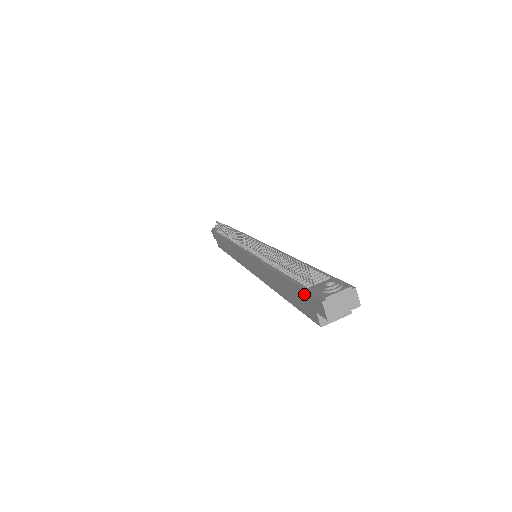
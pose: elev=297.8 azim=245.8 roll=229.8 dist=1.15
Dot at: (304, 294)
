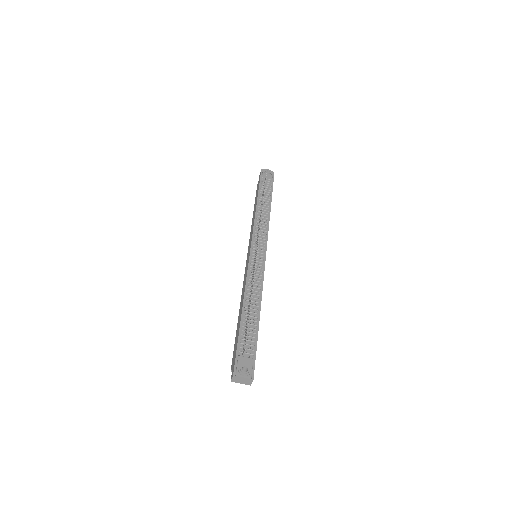
Dot at: (236, 353)
